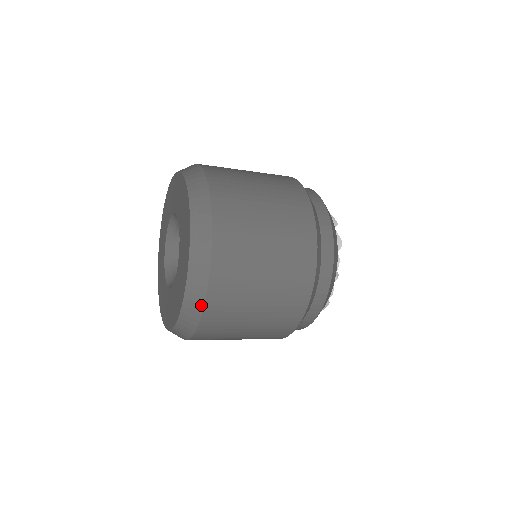
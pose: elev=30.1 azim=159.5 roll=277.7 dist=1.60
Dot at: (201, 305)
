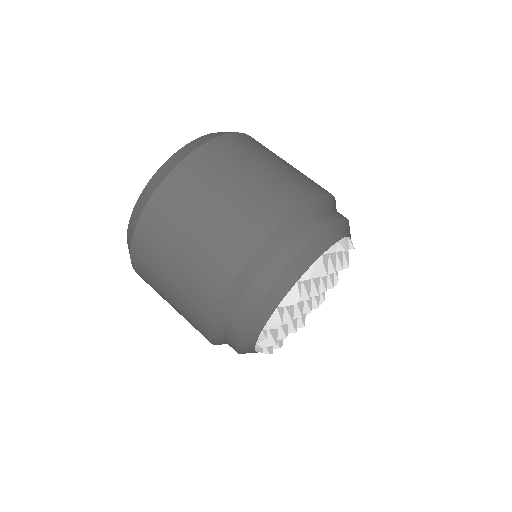
Dot at: (176, 164)
